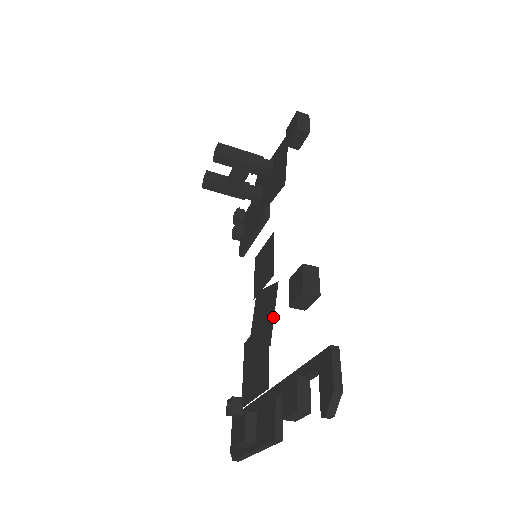
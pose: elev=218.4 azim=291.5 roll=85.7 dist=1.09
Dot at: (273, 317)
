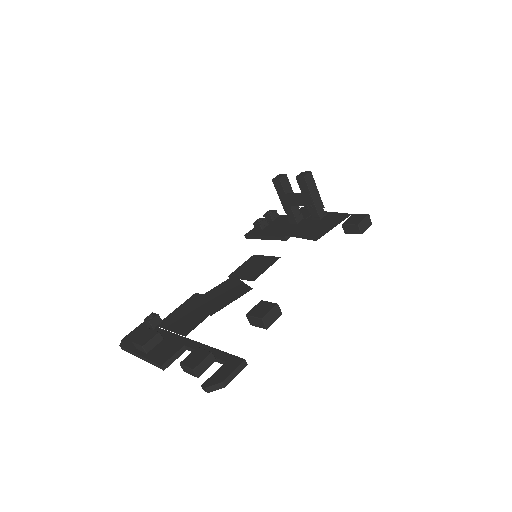
Dot at: (229, 303)
